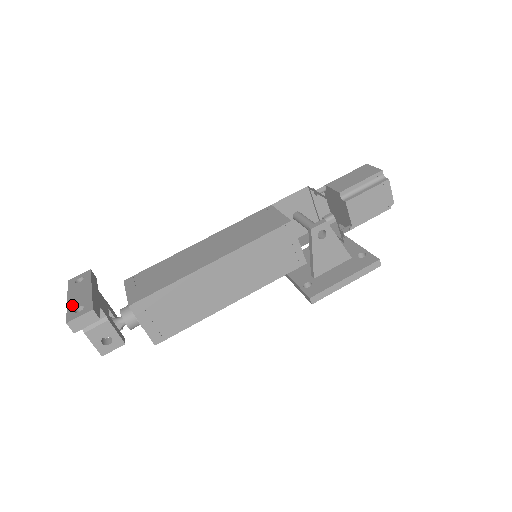
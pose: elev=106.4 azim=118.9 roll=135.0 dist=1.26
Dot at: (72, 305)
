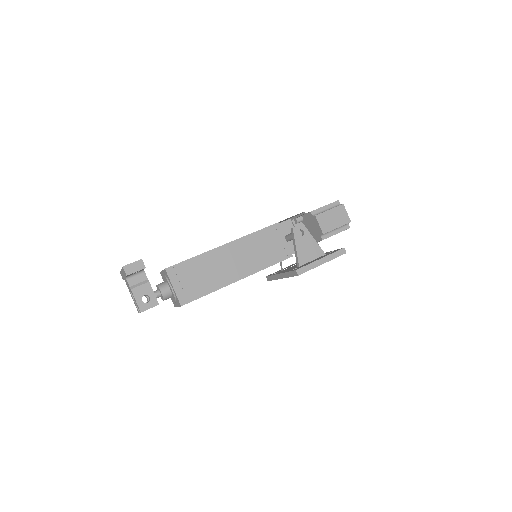
Dot at: occluded
